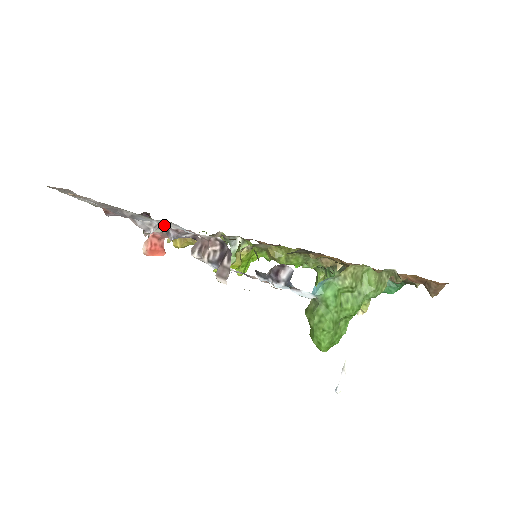
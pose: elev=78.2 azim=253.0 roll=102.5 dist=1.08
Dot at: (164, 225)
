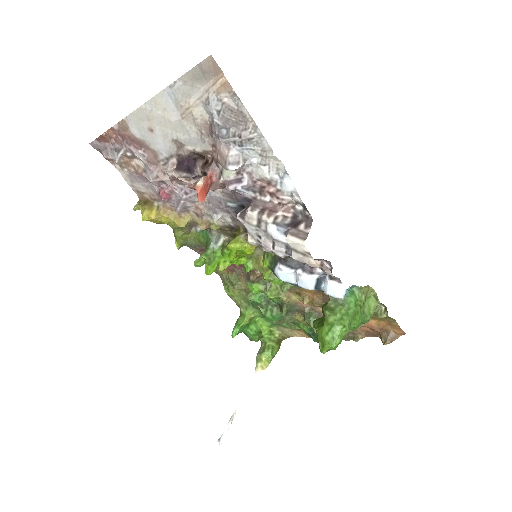
Dot at: (264, 167)
